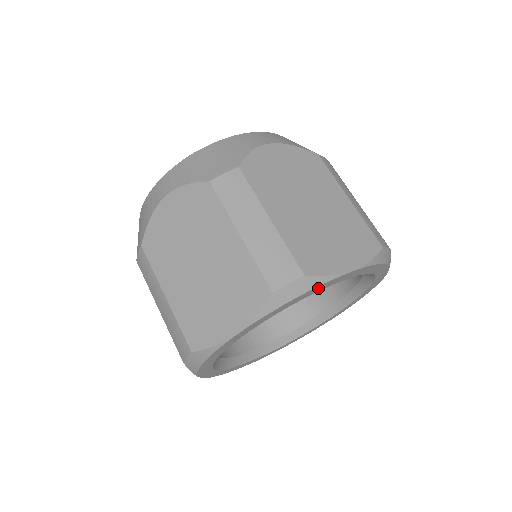
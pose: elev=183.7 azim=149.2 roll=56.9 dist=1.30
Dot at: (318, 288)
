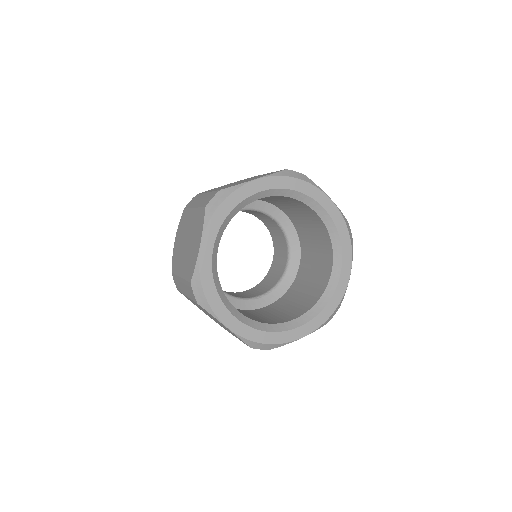
Dot at: (237, 196)
